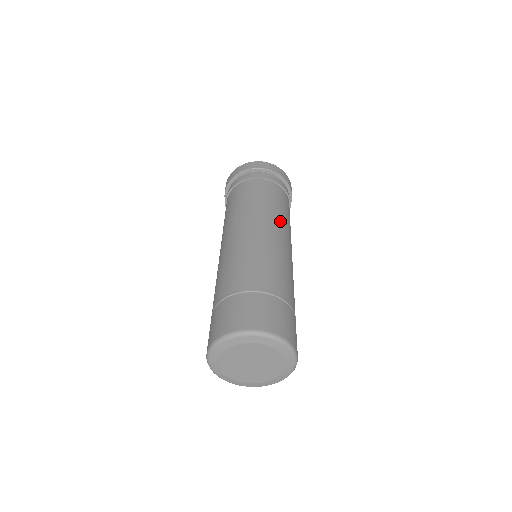
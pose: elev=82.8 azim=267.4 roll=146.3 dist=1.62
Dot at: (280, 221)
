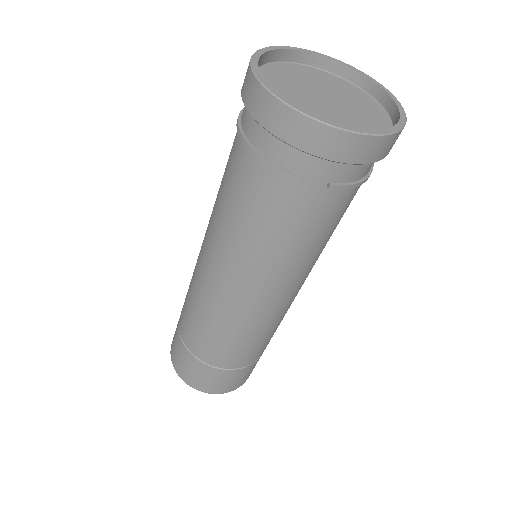
Dot at: (307, 270)
